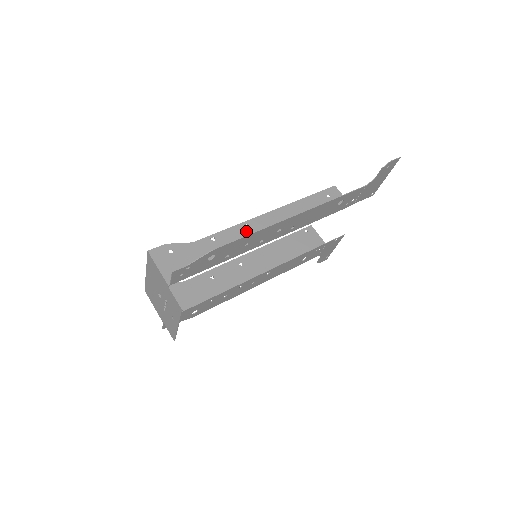
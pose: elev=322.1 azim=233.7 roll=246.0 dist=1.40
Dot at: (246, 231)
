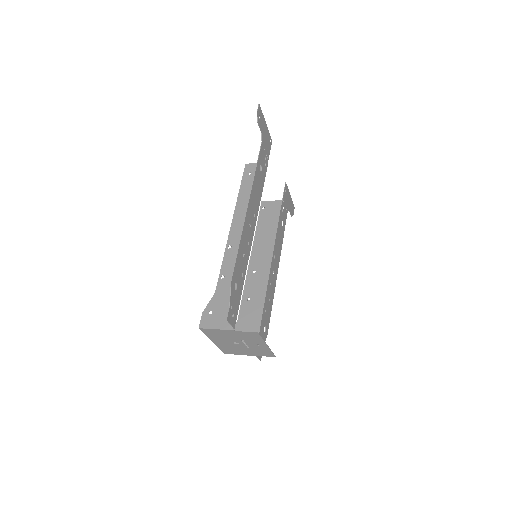
Dot at: (233, 250)
